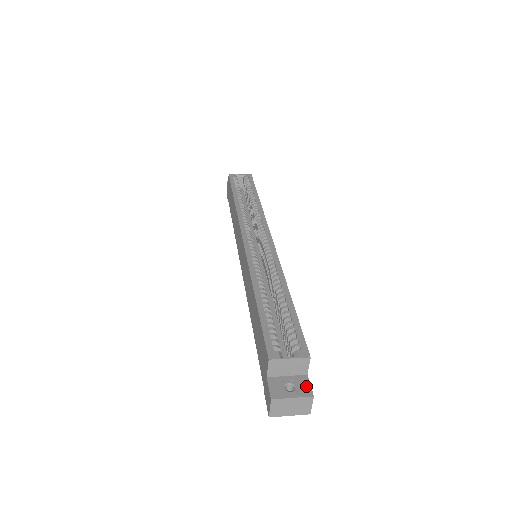
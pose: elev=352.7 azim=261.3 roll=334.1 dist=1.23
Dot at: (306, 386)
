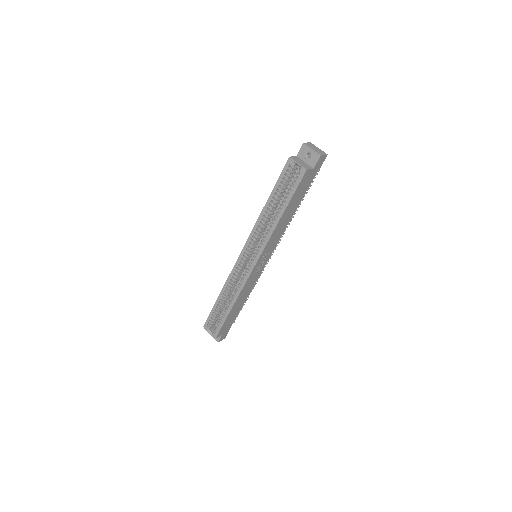
Dot at: (218, 338)
